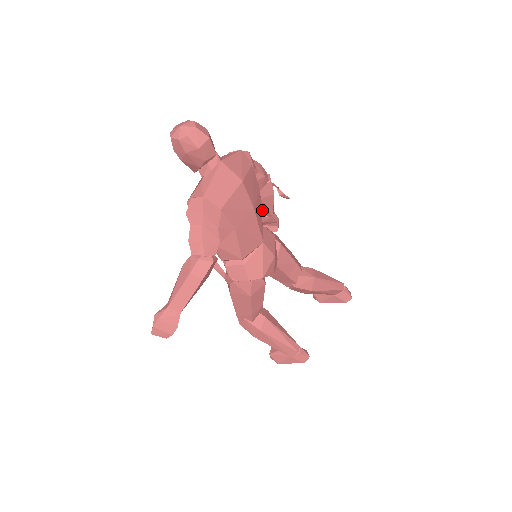
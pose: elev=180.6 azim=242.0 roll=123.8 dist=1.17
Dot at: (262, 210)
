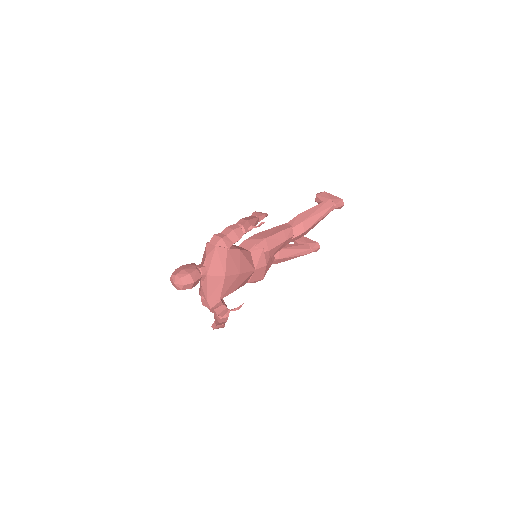
Dot at: occluded
